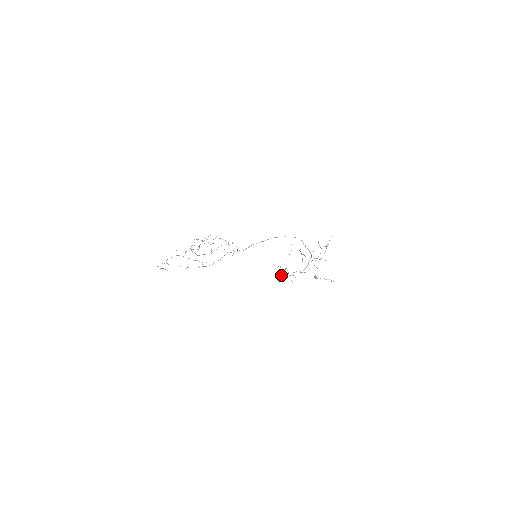
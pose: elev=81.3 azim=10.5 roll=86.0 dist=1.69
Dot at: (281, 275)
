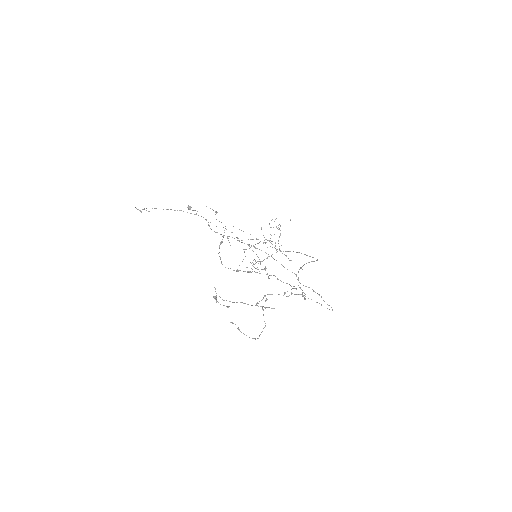
Dot at: occluded
